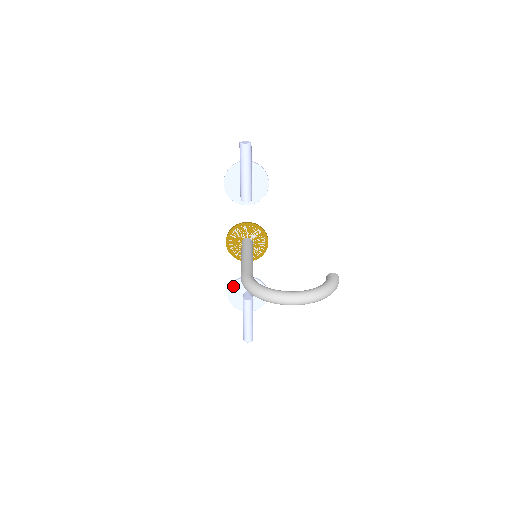
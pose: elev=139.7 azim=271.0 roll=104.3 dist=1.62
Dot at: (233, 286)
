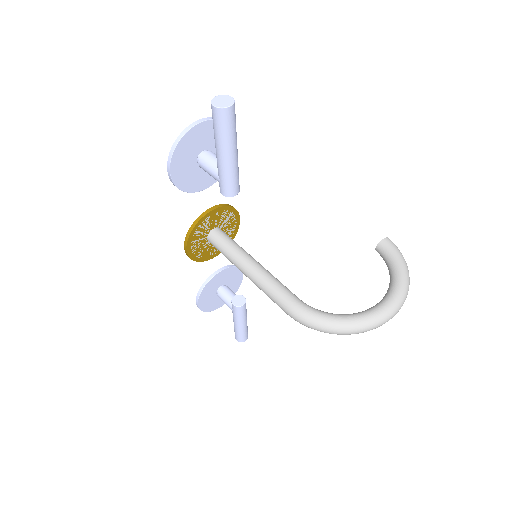
Dot at: (203, 293)
